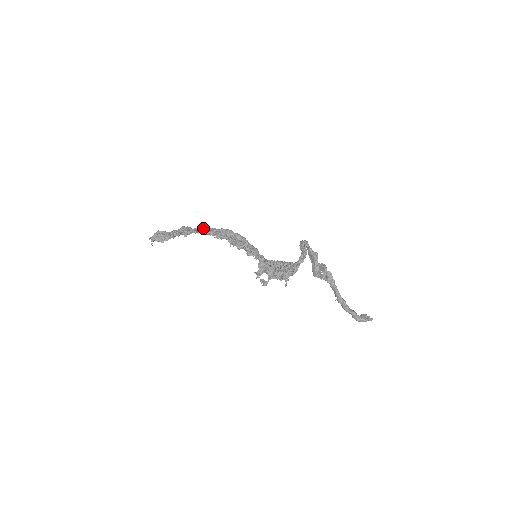
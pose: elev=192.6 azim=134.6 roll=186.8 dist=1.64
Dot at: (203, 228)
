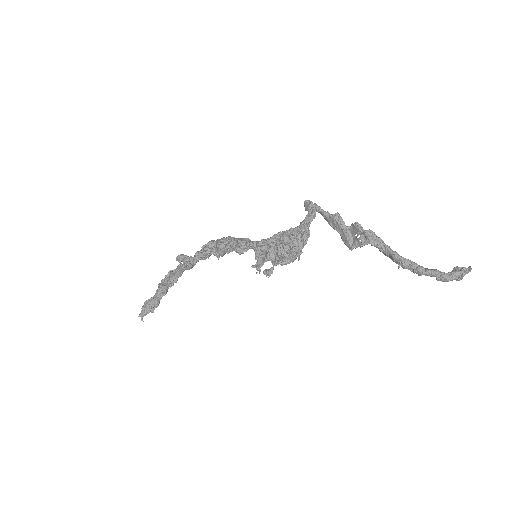
Dot at: (180, 256)
